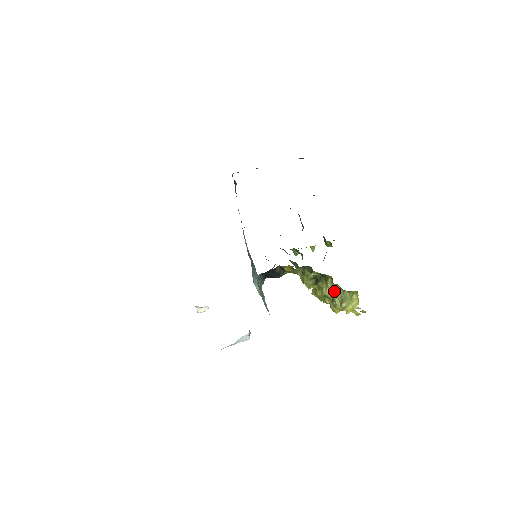
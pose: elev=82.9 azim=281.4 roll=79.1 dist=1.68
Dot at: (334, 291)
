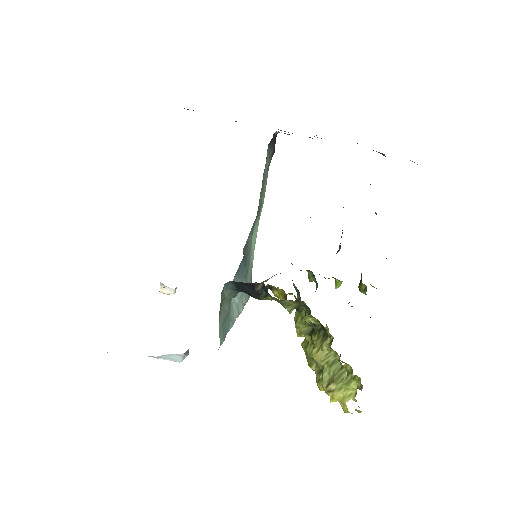
Dot at: (328, 359)
